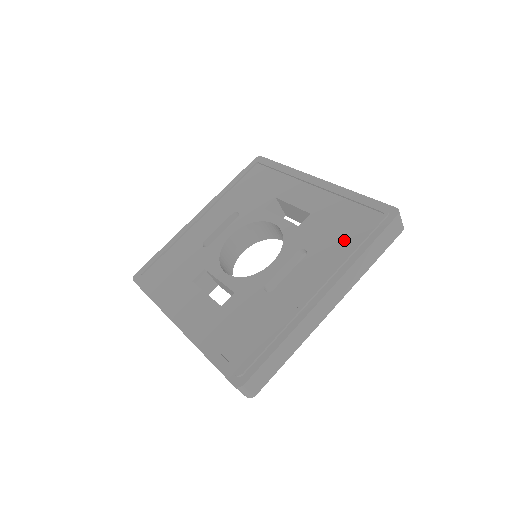
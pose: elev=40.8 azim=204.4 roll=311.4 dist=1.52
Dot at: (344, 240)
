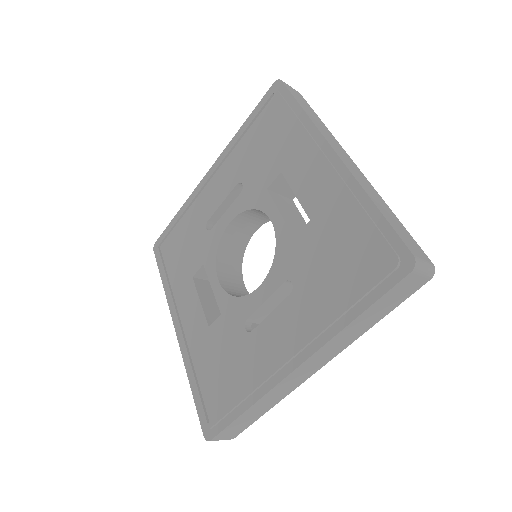
Dot at: (334, 289)
